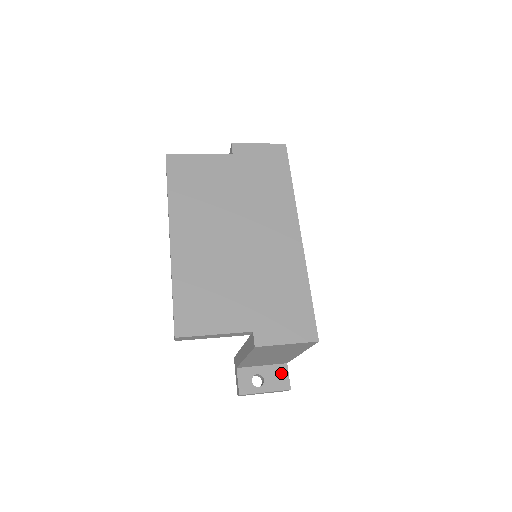
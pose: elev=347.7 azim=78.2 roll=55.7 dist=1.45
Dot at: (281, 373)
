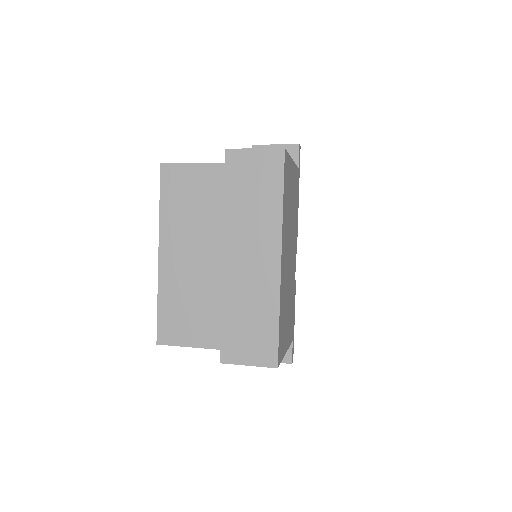
Dot at: occluded
